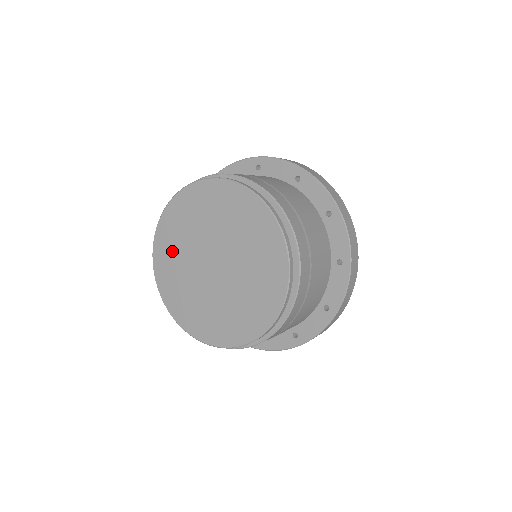
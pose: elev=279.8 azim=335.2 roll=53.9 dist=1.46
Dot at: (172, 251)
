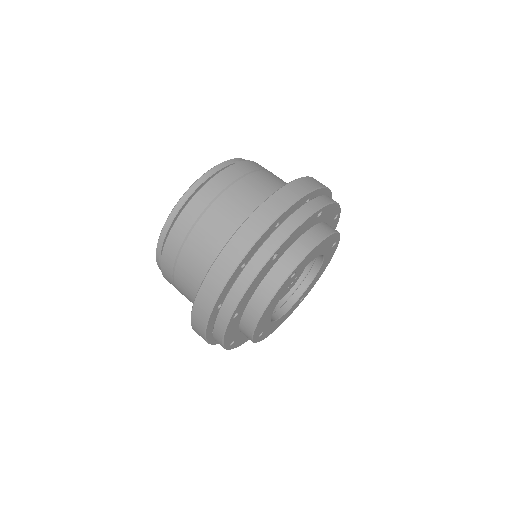
Dot at: occluded
